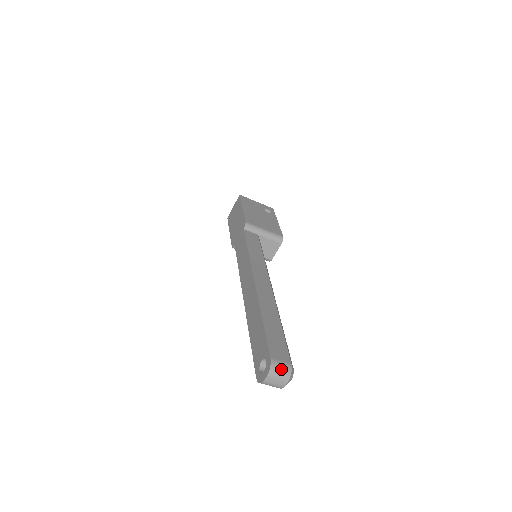
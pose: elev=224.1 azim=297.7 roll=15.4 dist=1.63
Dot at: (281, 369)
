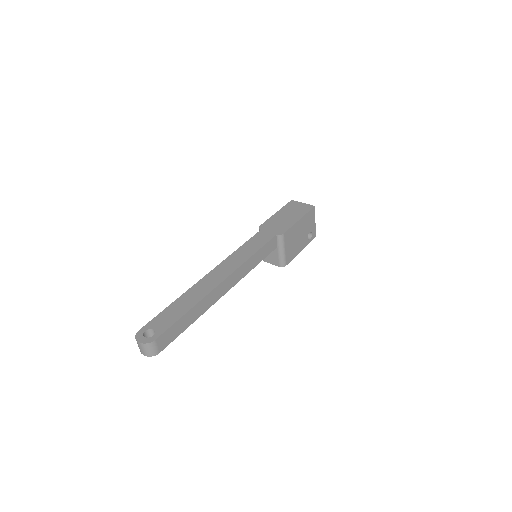
Dot at: (151, 350)
